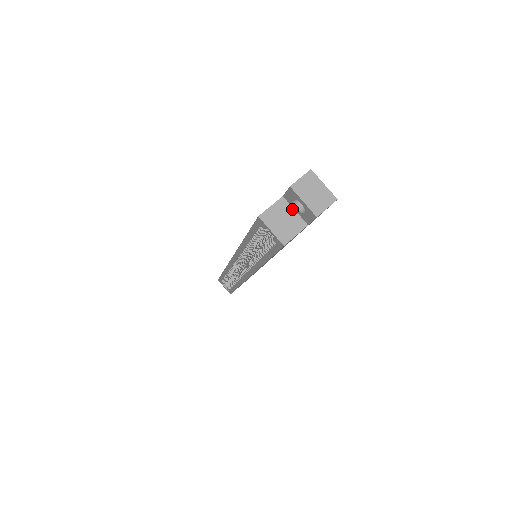
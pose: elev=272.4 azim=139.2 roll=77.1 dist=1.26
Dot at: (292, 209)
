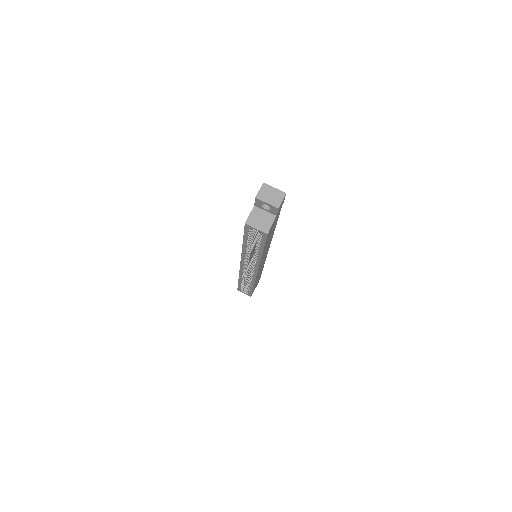
Dot at: (263, 211)
